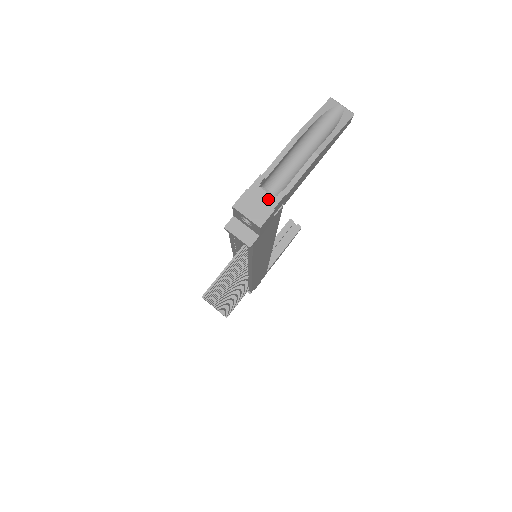
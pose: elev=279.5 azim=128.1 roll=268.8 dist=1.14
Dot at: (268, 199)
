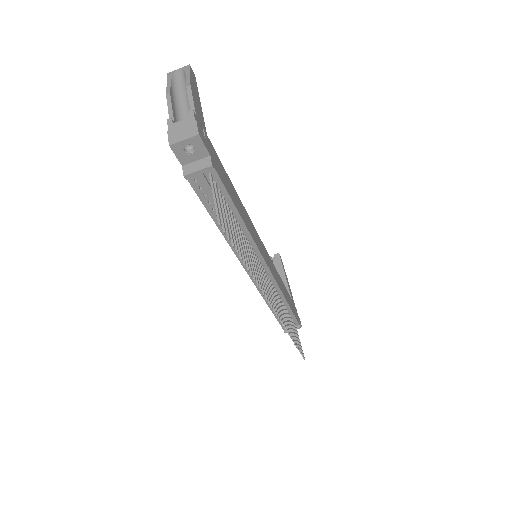
Dot at: (186, 121)
